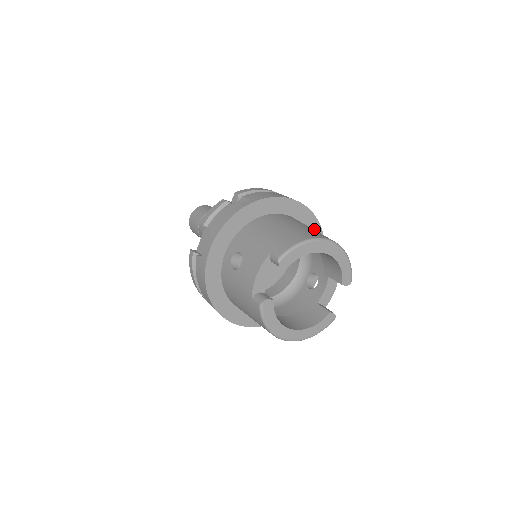
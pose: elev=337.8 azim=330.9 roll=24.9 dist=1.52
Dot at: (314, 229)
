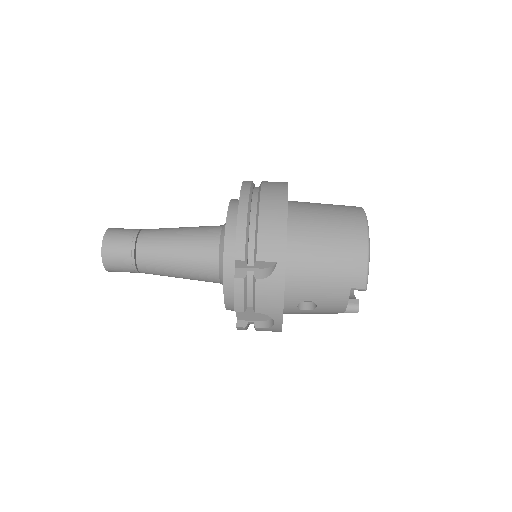
Dot at: occluded
